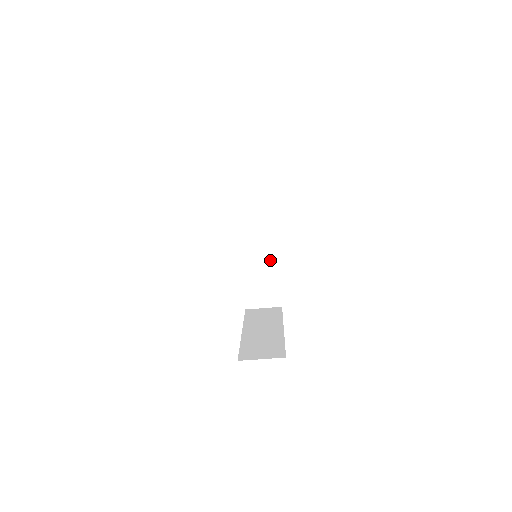
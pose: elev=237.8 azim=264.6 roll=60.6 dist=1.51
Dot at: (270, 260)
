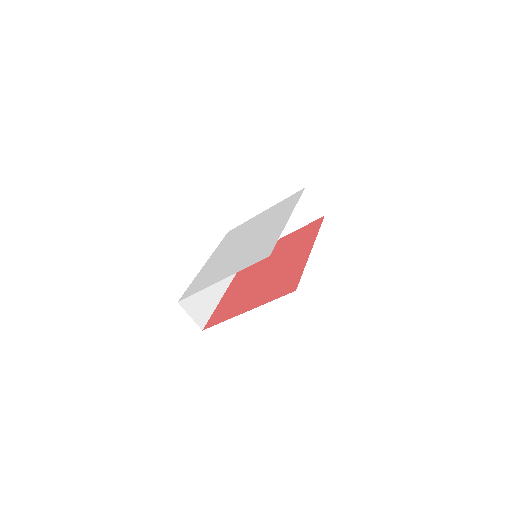
Dot at: (216, 294)
